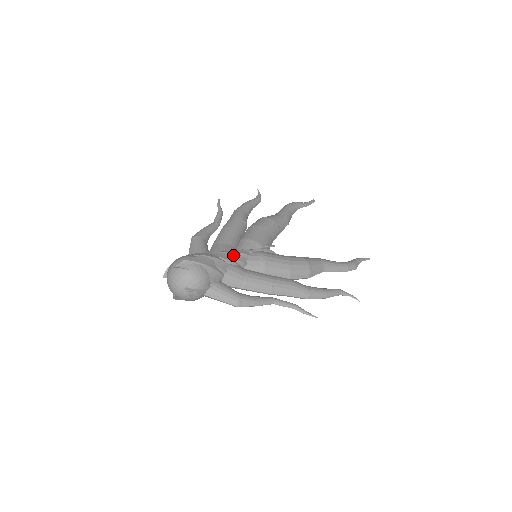
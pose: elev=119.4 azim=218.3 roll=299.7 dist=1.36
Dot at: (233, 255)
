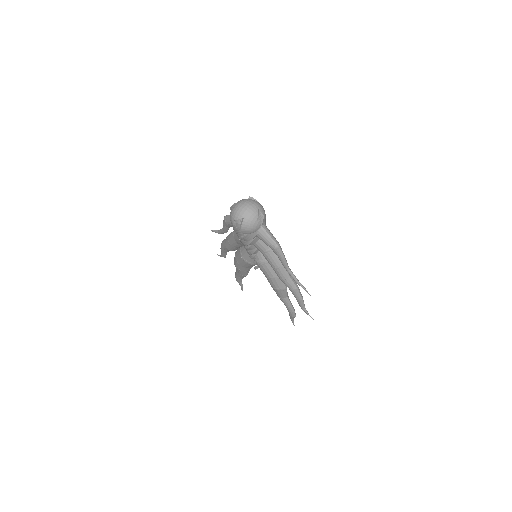
Dot at: occluded
